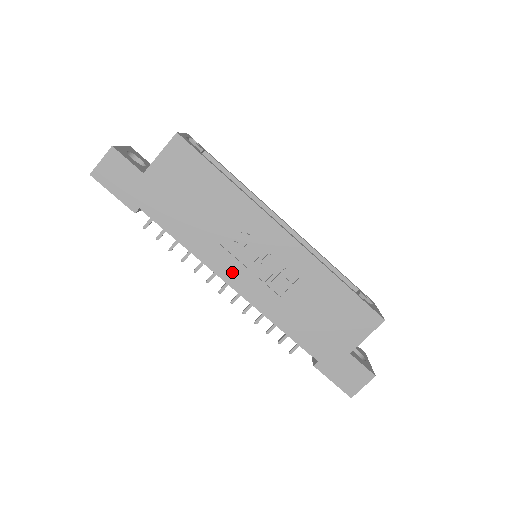
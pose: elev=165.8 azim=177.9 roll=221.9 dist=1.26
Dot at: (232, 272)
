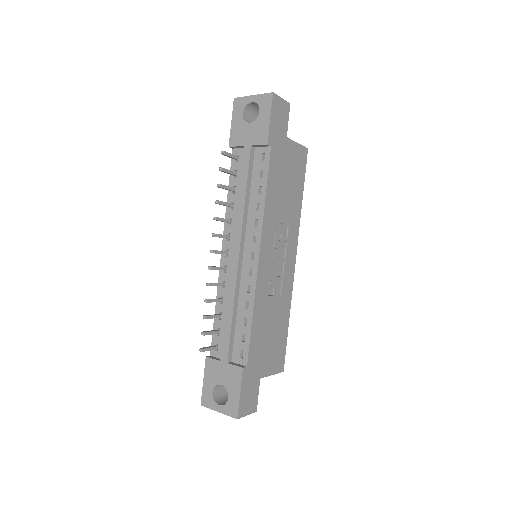
Dot at: (266, 248)
